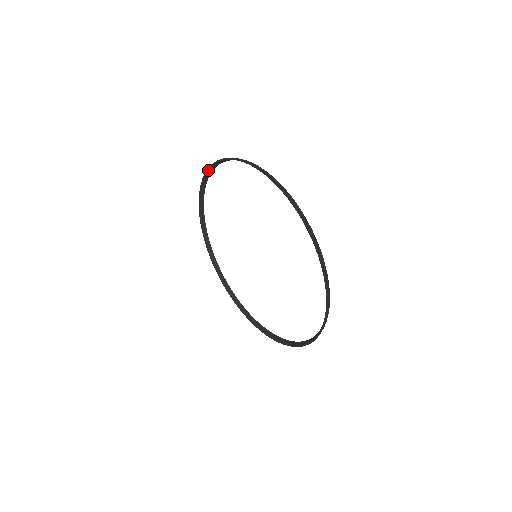
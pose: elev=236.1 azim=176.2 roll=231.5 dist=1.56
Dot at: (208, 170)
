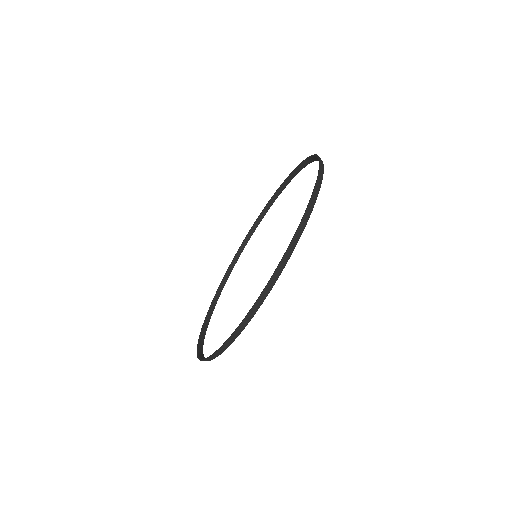
Dot at: (294, 170)
